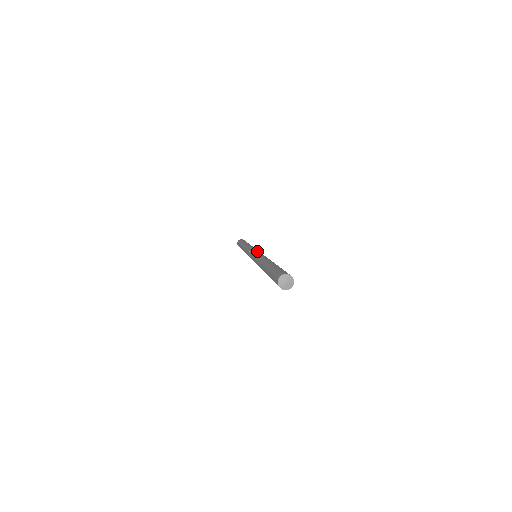
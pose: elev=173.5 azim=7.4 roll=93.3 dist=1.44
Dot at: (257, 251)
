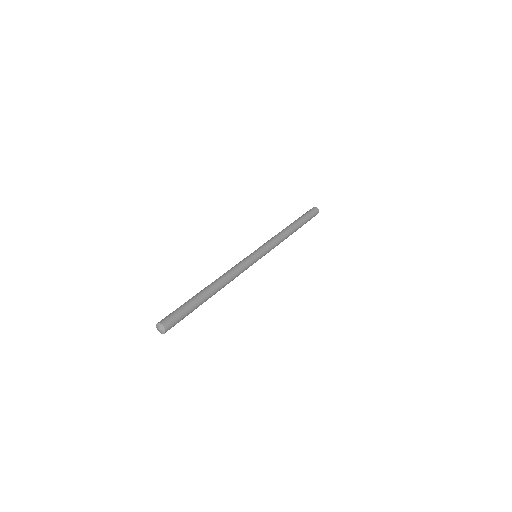
Dot at: (255, 258)
